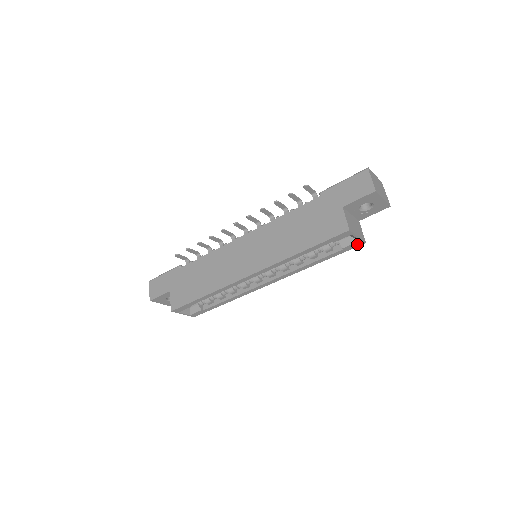
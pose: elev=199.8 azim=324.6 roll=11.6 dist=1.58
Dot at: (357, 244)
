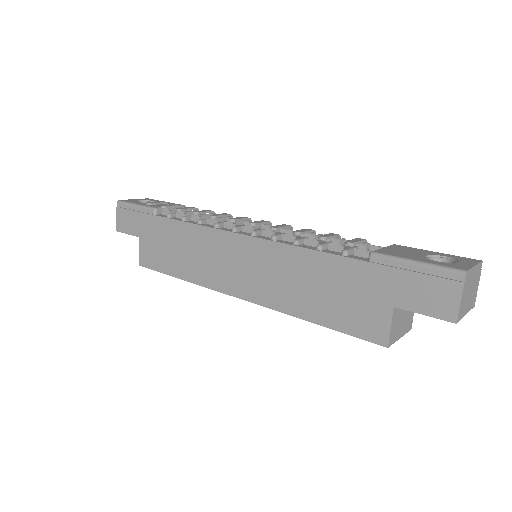
Dot at: occluded
